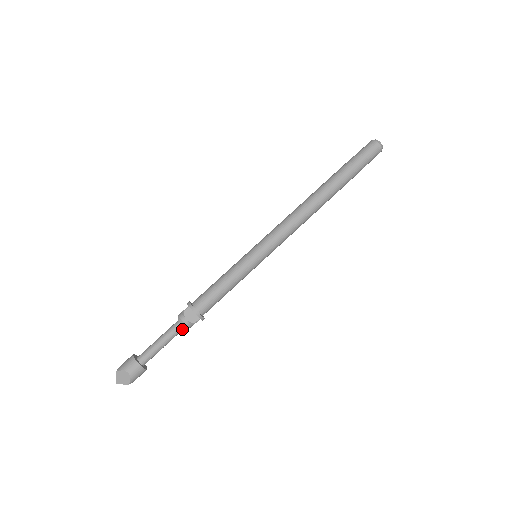
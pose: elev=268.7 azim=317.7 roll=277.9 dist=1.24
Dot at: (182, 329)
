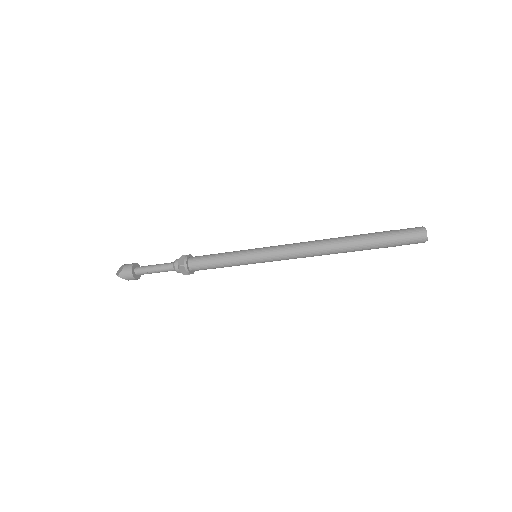
Dot at: (172, 268)
